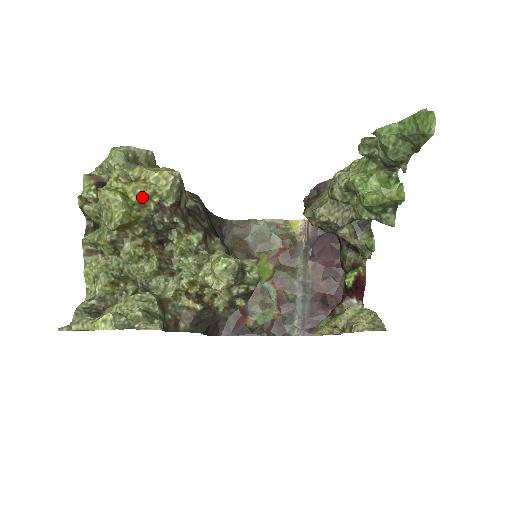
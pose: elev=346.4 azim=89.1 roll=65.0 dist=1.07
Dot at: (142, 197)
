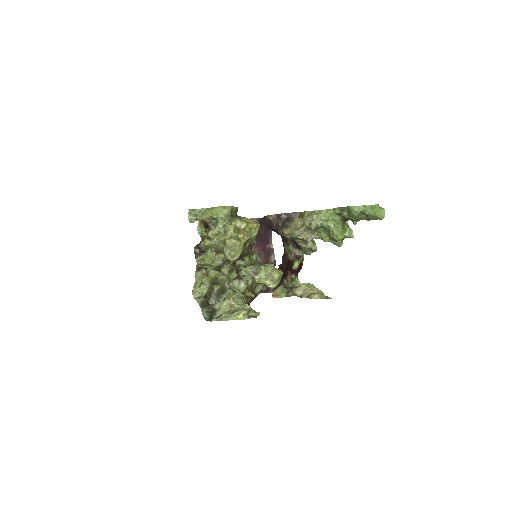
Dot at: (247, 241)
